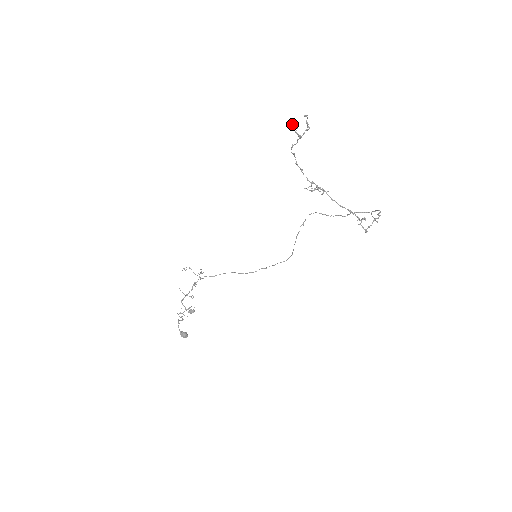
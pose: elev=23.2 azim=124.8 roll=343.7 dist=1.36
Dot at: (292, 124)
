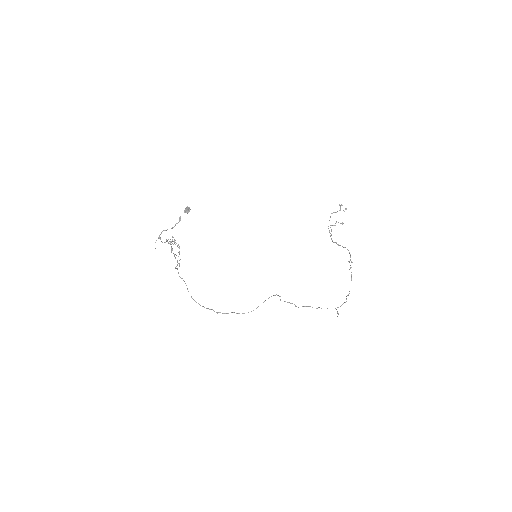
Dot at: (340, 205)
